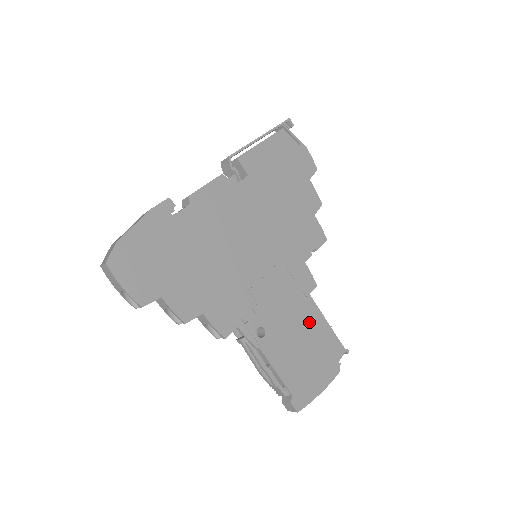
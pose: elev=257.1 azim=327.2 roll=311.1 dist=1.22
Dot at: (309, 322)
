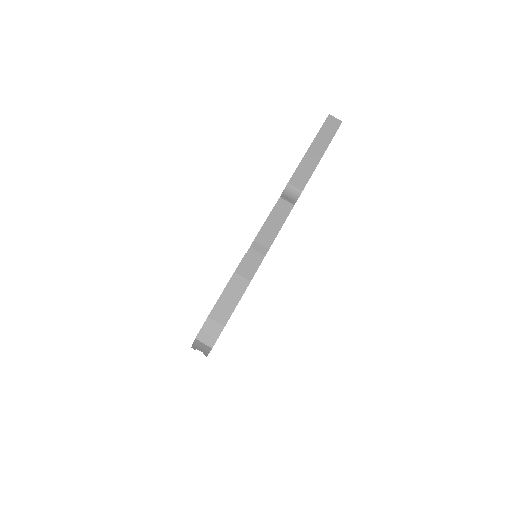
Dot at: occluded
